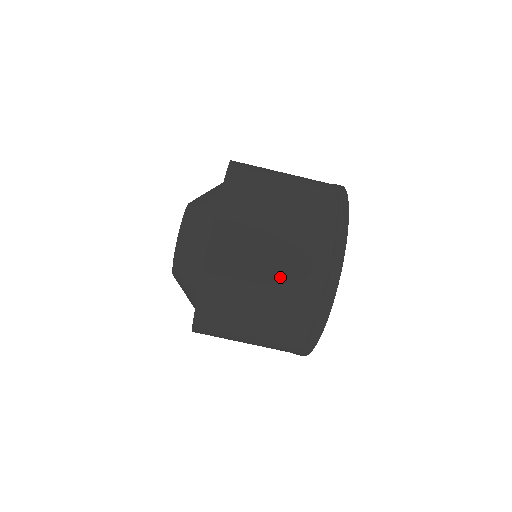
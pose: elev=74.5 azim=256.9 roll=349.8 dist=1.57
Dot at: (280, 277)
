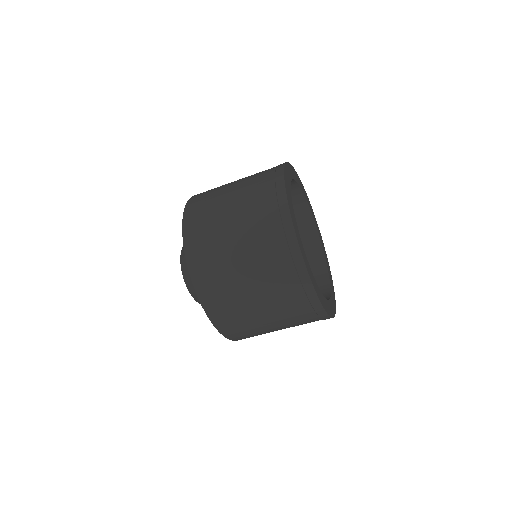
Dot at: (261, 290)
